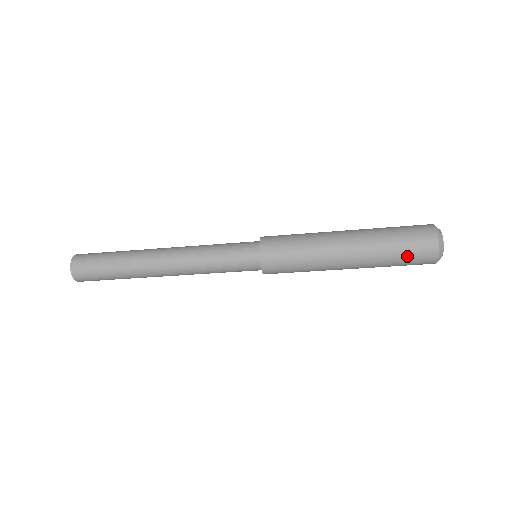
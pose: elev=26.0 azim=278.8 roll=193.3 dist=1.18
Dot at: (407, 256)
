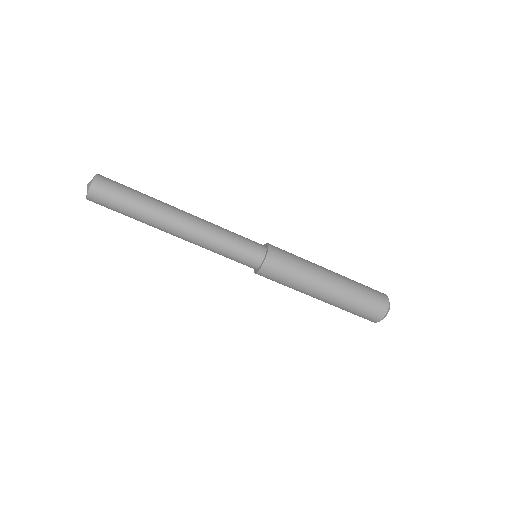
Dot at: (369, 298)
